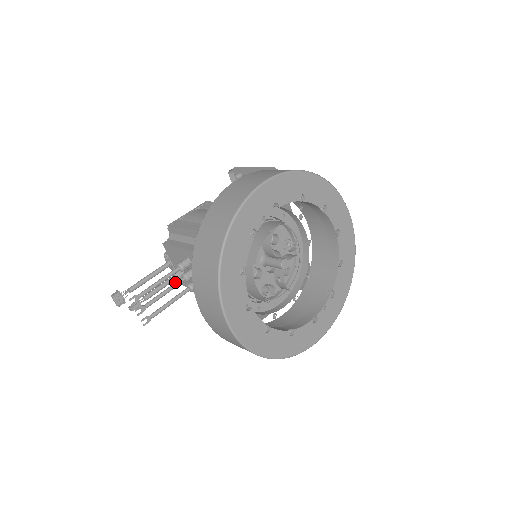
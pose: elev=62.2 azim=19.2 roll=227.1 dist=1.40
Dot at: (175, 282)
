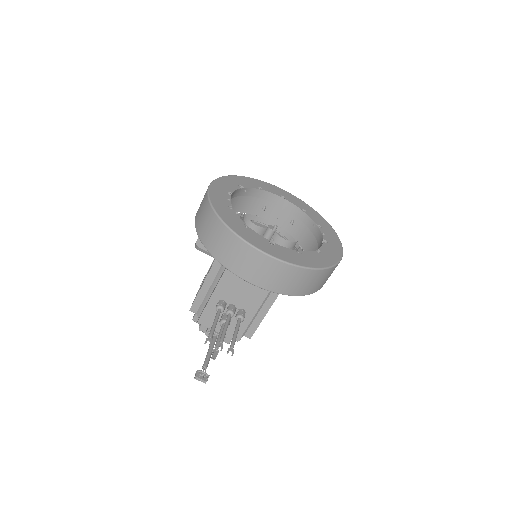
Dot at: (226, 320)
